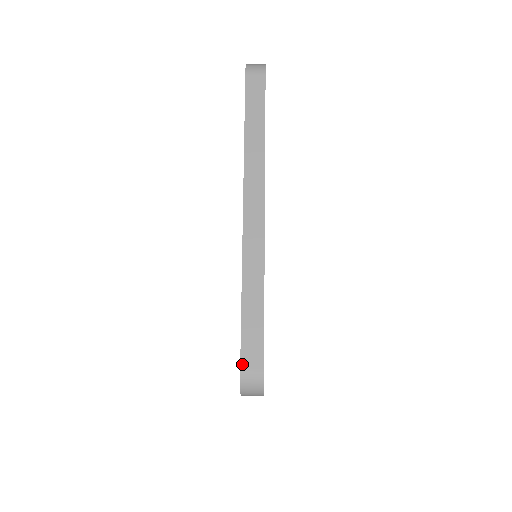
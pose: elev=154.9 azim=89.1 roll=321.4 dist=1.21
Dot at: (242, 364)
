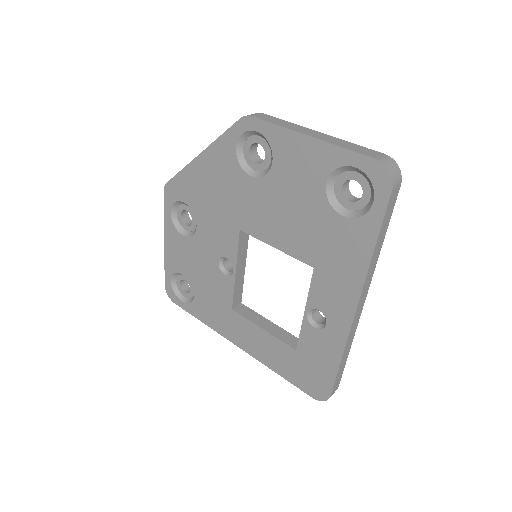
Dot at: (332, 393)
